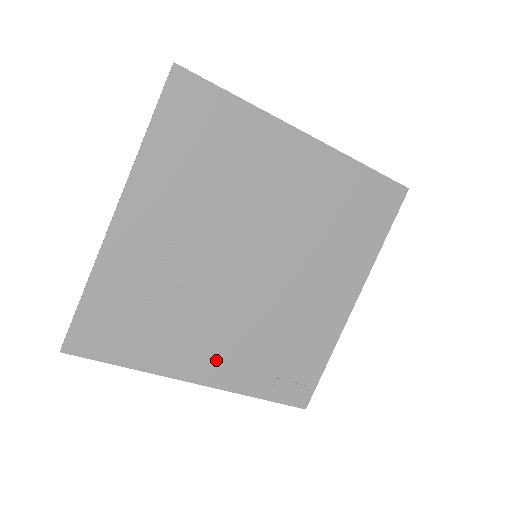
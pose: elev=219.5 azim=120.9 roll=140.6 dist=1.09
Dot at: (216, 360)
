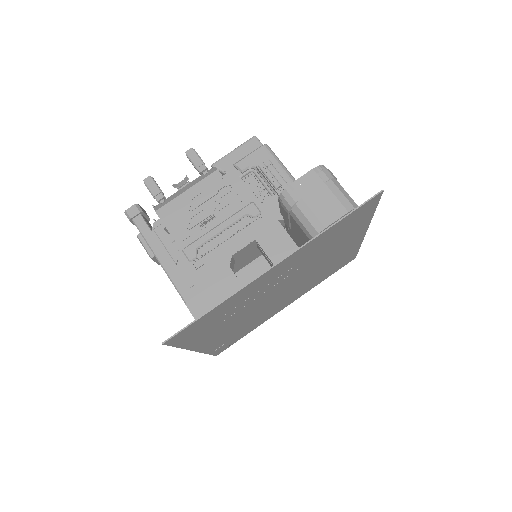
Dot at: (216, 338)
